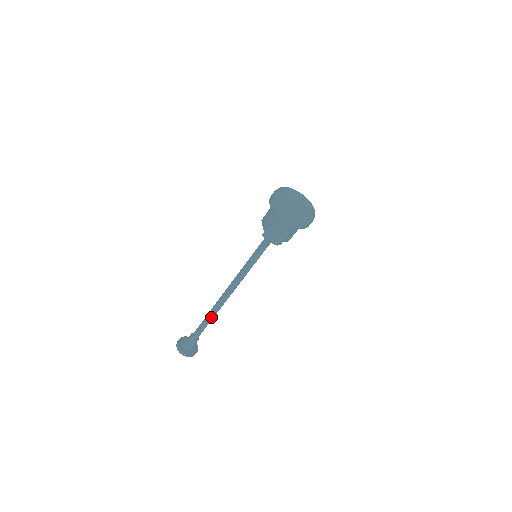
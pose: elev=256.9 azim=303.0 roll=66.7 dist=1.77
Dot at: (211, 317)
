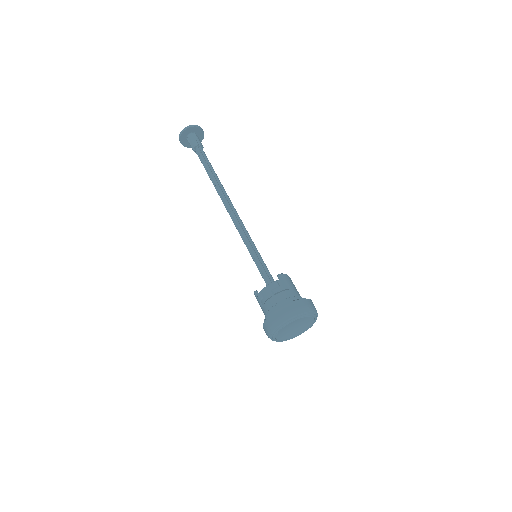
Dot at: (212, 181)
